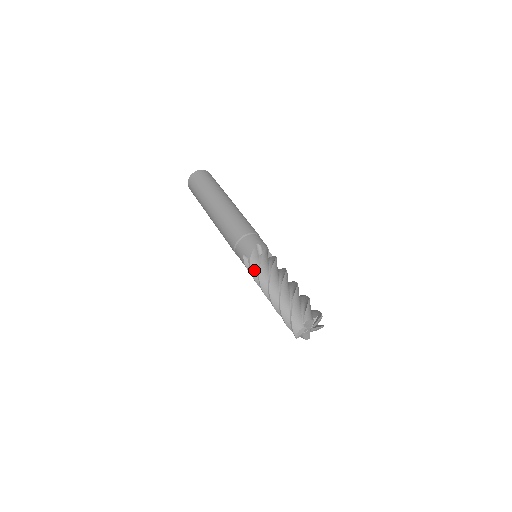
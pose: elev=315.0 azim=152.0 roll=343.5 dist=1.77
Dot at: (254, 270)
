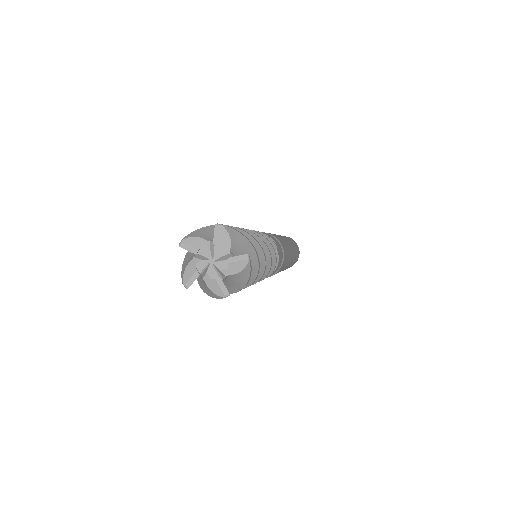
Dot at: occluded
